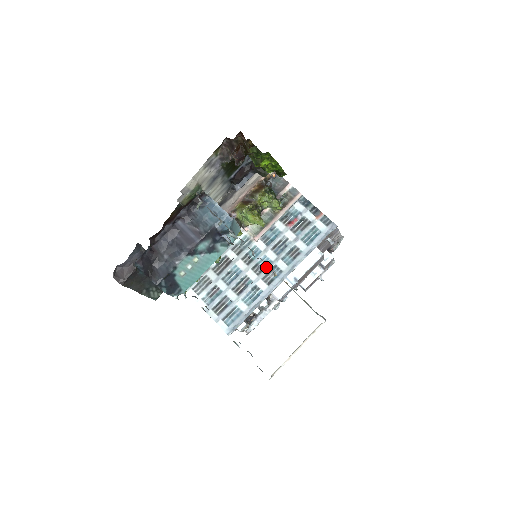
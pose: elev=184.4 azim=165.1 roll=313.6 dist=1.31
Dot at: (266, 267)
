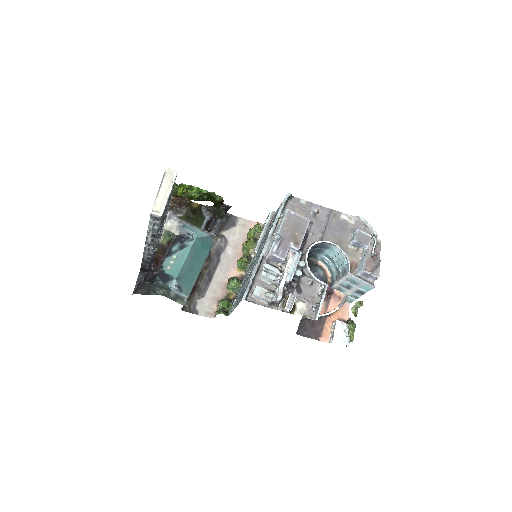
Dot at: (260, 251)
